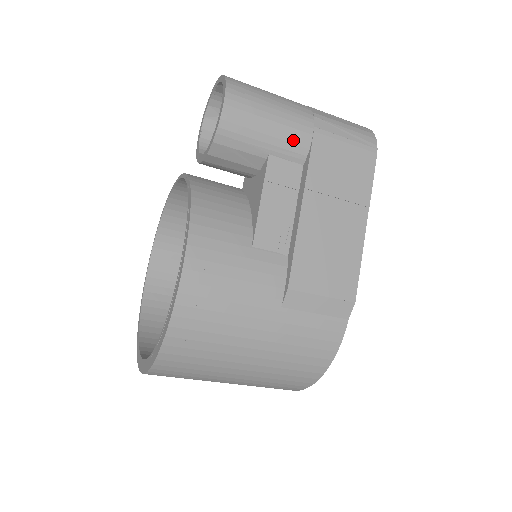
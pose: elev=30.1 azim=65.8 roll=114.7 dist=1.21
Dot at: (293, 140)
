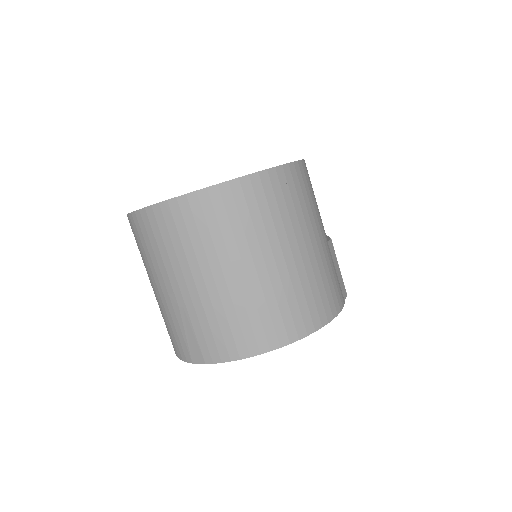
Dot at: occluded
